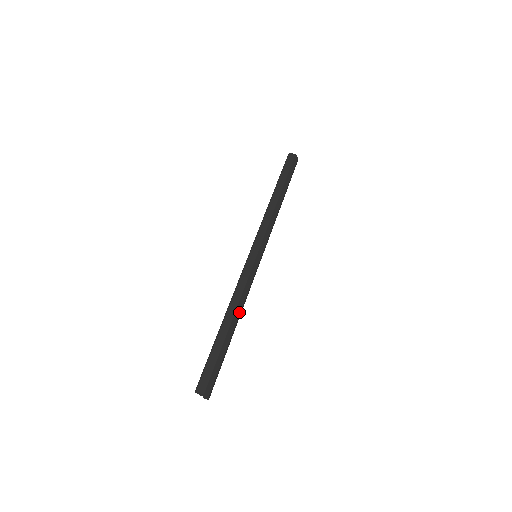
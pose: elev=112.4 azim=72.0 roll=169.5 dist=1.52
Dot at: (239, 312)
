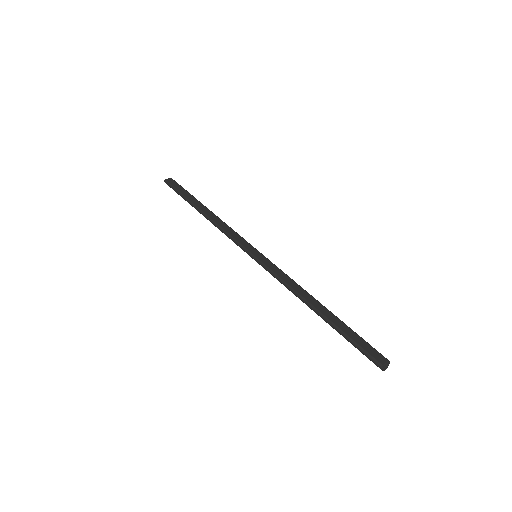
Dot at: (311, 295)
